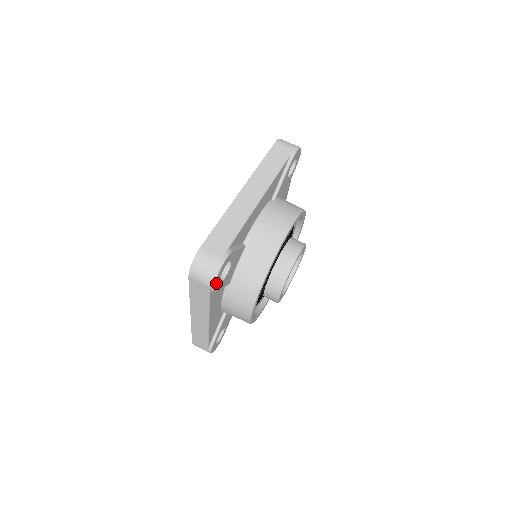
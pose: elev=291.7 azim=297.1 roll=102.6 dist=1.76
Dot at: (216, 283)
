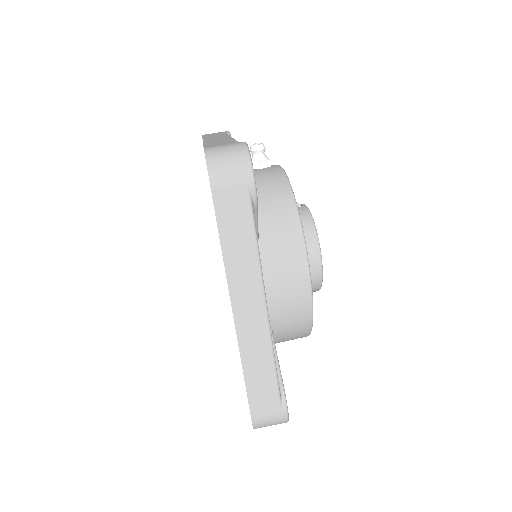
Dot at: occluded
